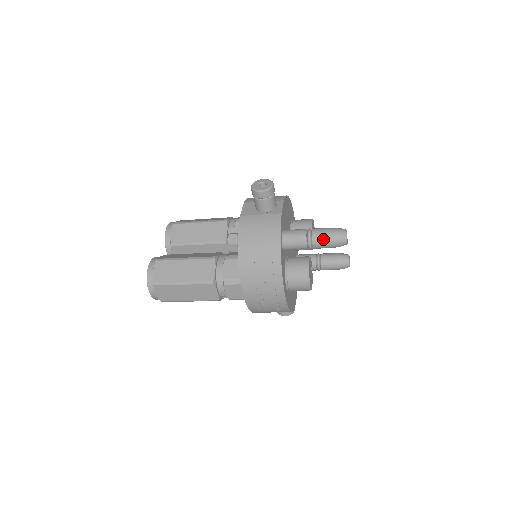
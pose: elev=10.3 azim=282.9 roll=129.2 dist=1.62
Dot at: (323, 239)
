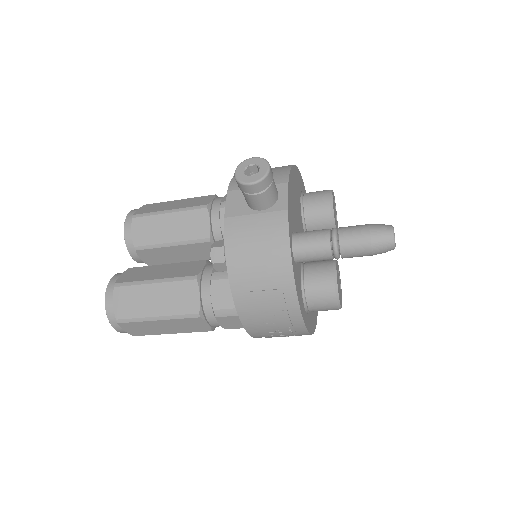
Dot at: (357, 247)
